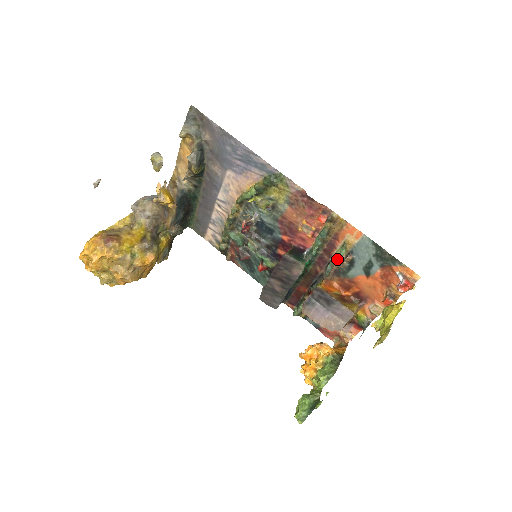
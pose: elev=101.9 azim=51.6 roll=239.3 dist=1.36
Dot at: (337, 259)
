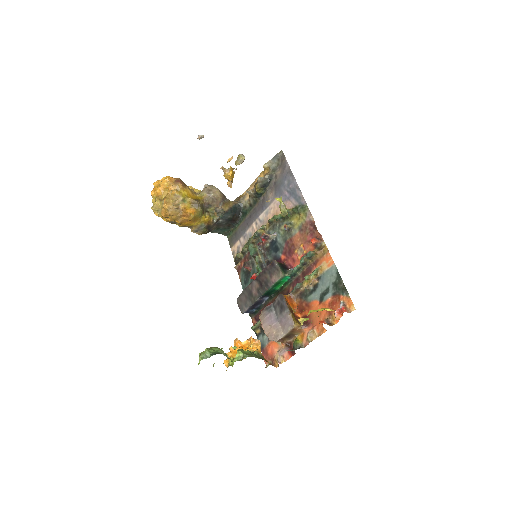
Dot at: (307, 279)
